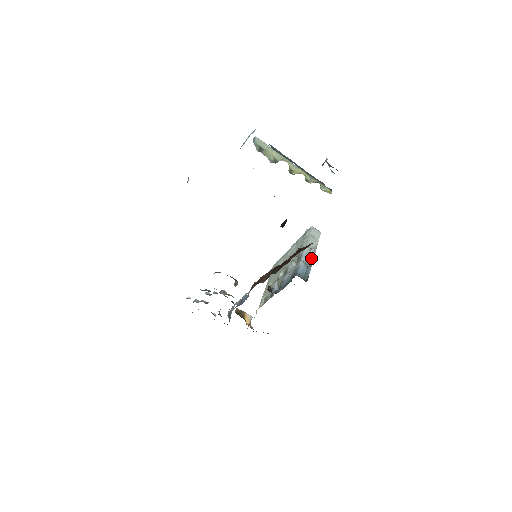
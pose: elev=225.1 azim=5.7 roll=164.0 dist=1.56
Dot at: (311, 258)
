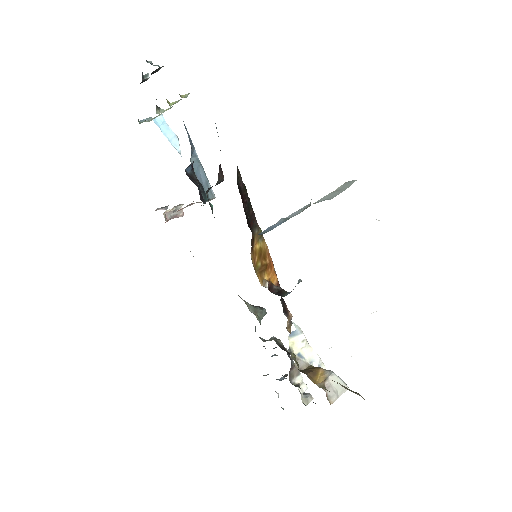
Dot at: (302, 209)
